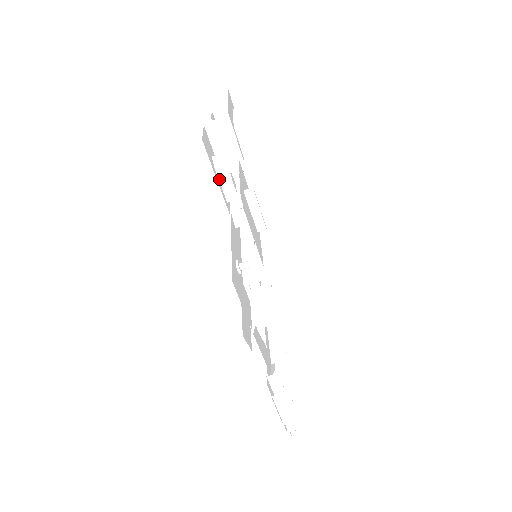
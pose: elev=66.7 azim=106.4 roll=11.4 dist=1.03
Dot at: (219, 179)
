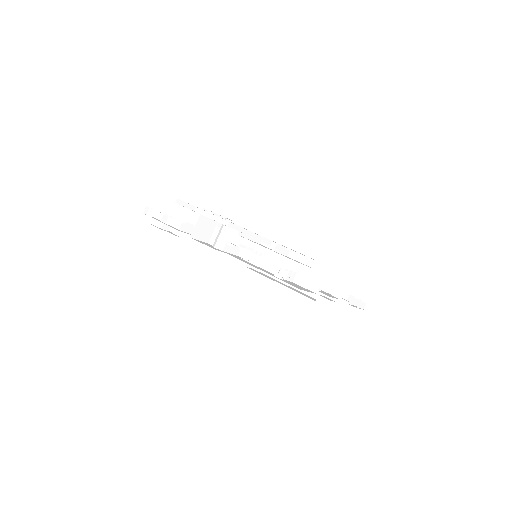
Dot at: (227, 252)
